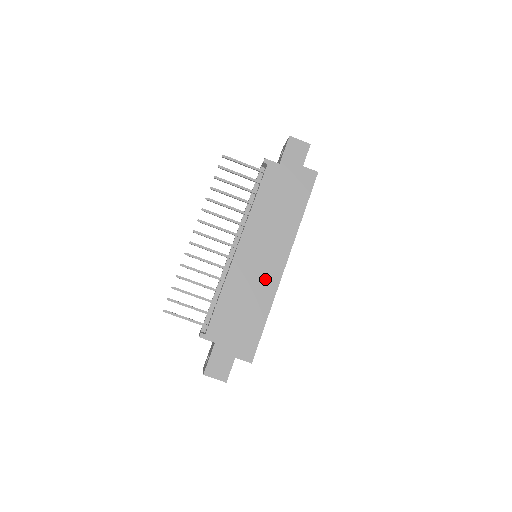
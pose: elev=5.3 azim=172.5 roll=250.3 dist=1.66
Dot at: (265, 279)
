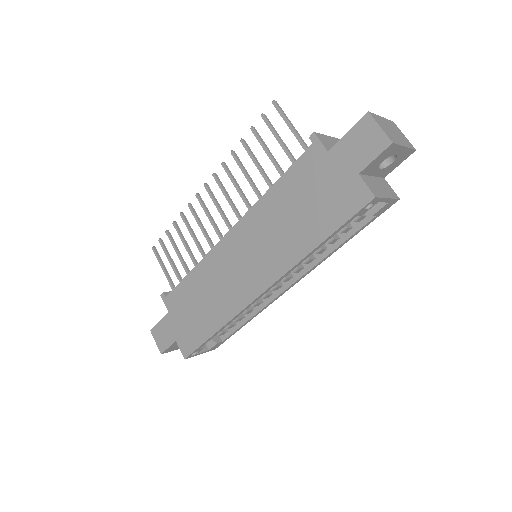
Dot at: (234, 290)
